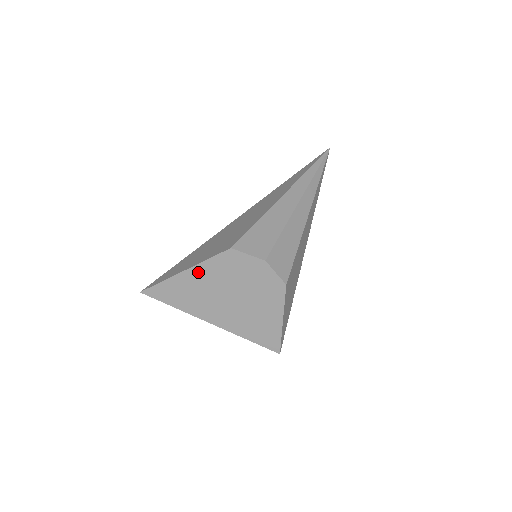
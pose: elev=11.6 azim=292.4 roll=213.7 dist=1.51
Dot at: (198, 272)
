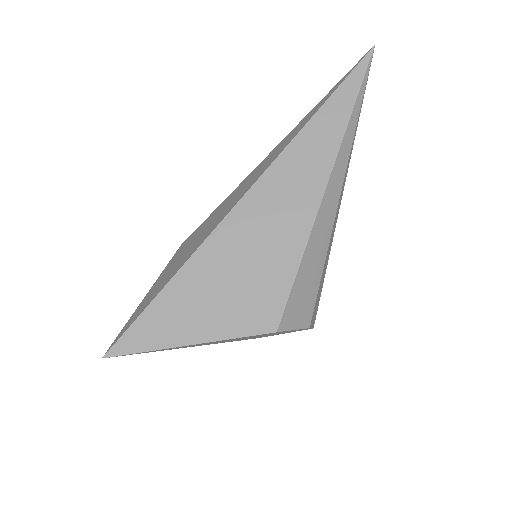
Dot at: (211, 342)
